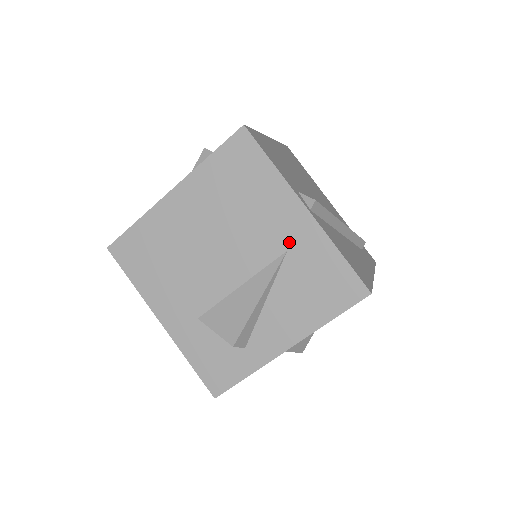
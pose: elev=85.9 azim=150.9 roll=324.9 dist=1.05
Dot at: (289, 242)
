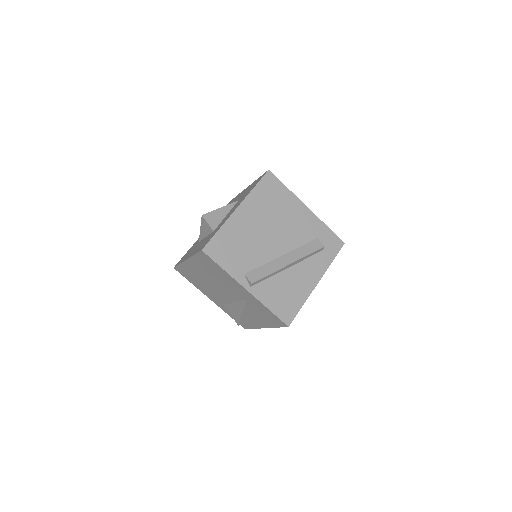
Dot at: (245, 297)
